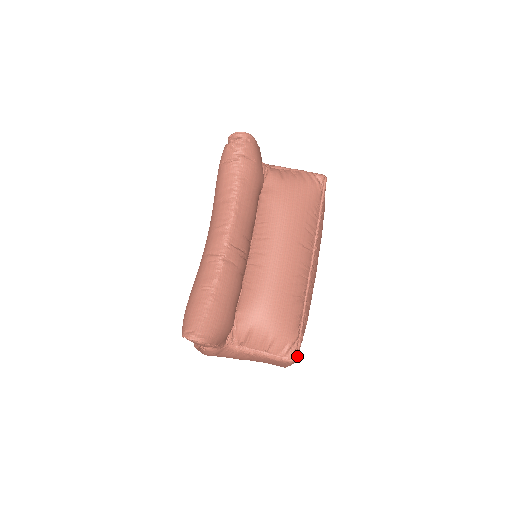
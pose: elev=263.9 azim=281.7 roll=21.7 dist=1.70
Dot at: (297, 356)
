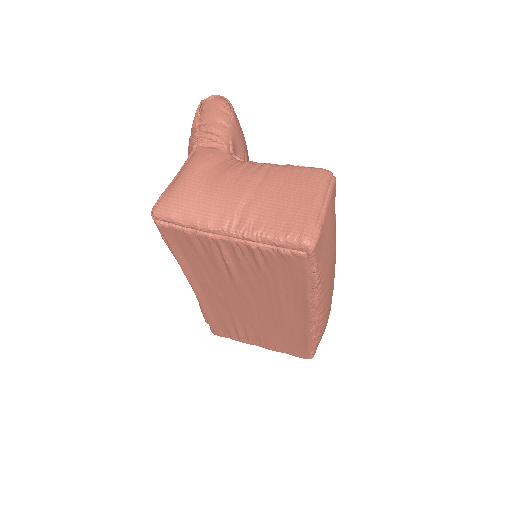
Dot at: (334, 177)
